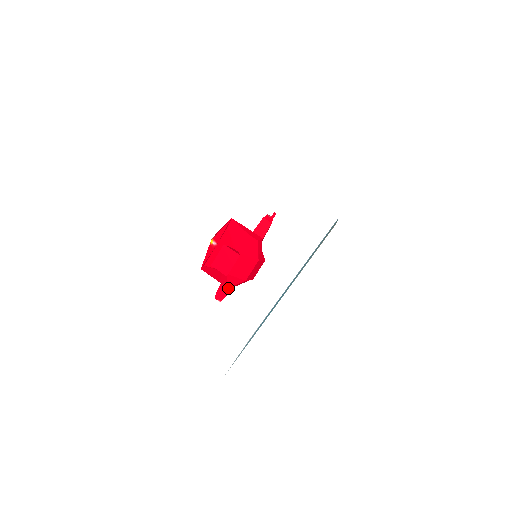
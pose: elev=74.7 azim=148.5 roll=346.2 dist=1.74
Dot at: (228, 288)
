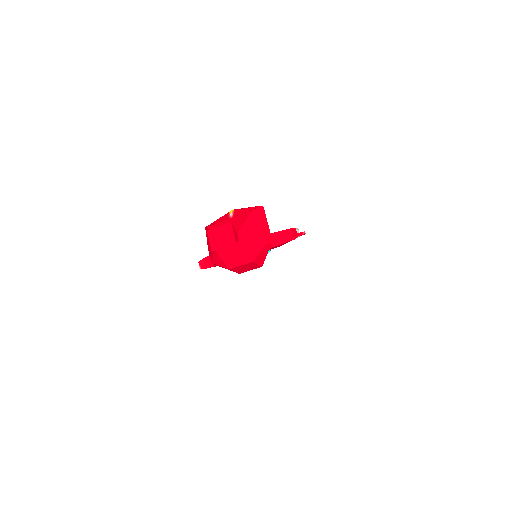
Dot at: occluded
